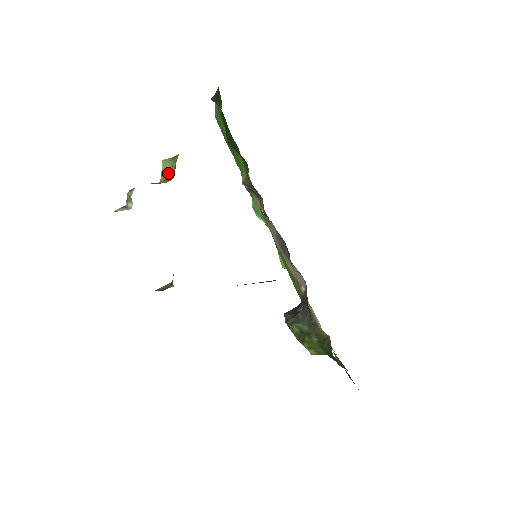
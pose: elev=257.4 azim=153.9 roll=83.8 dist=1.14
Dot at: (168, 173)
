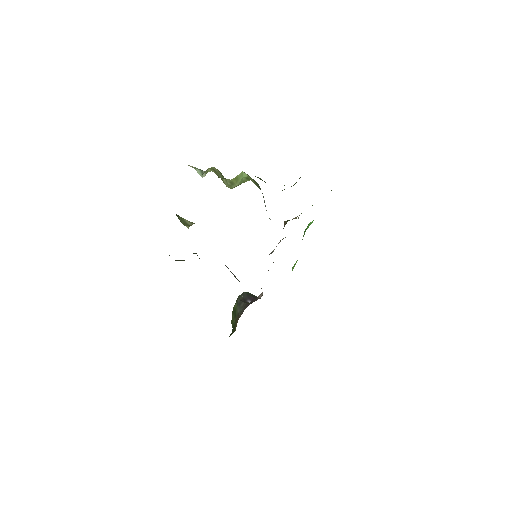
Dot at: (237, 181)
